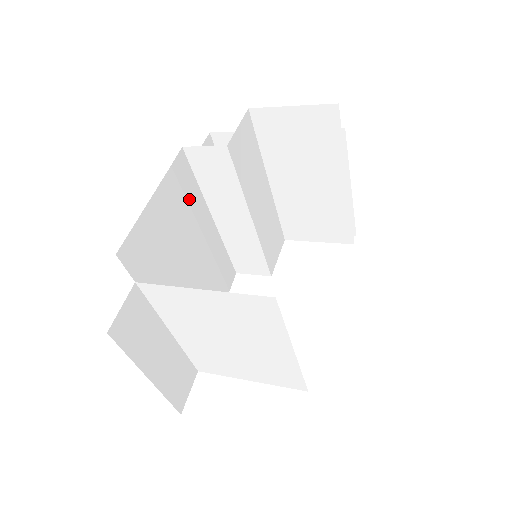
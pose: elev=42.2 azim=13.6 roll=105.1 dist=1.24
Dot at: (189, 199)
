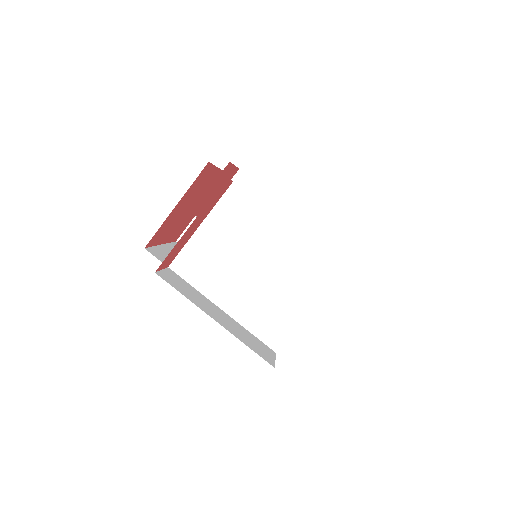
Dot at: occluded
